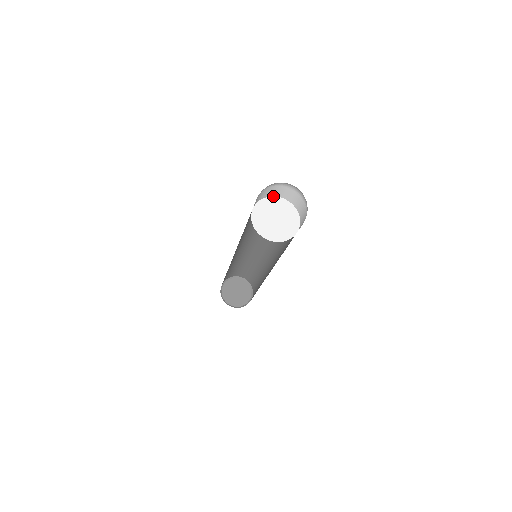
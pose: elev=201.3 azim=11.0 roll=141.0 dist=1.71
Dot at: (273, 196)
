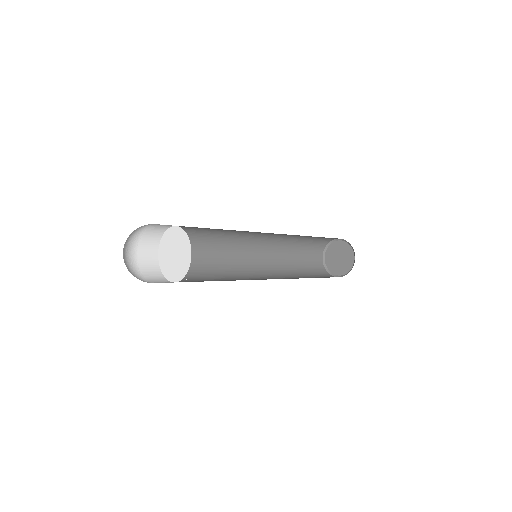
Dot at: (161, 237)
